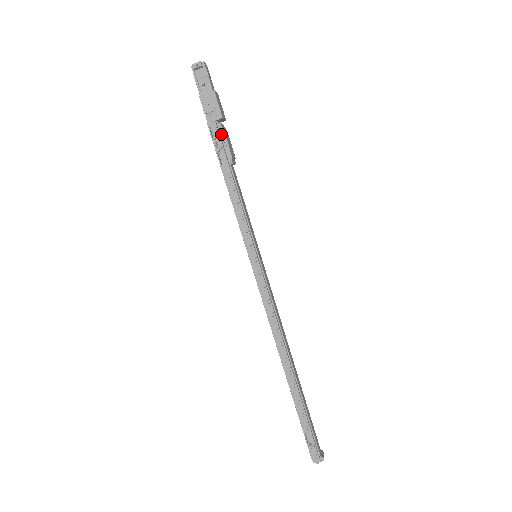
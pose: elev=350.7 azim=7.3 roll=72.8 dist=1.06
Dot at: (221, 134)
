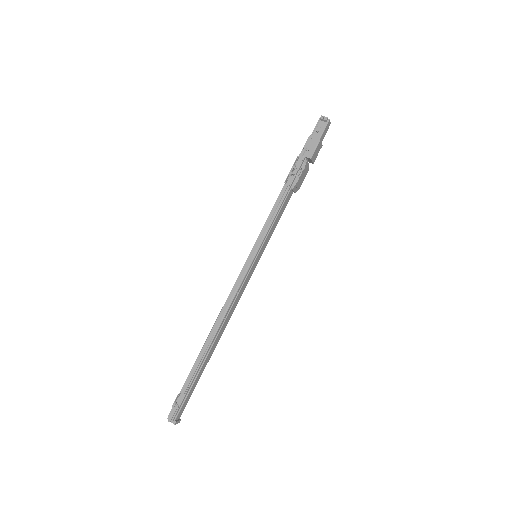
Dot at: (301, 167)
